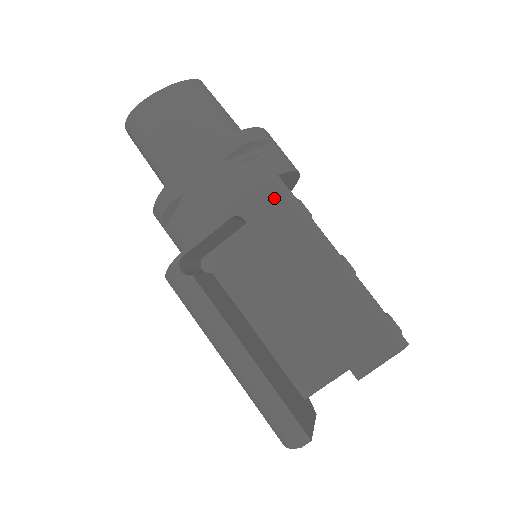
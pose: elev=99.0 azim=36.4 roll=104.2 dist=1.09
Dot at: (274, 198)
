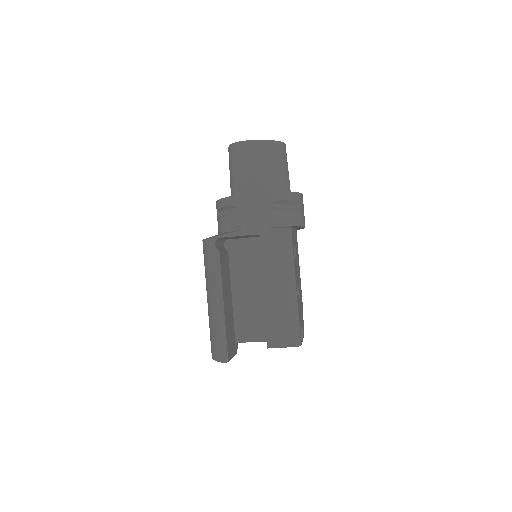
Dot at: (282, 239)
